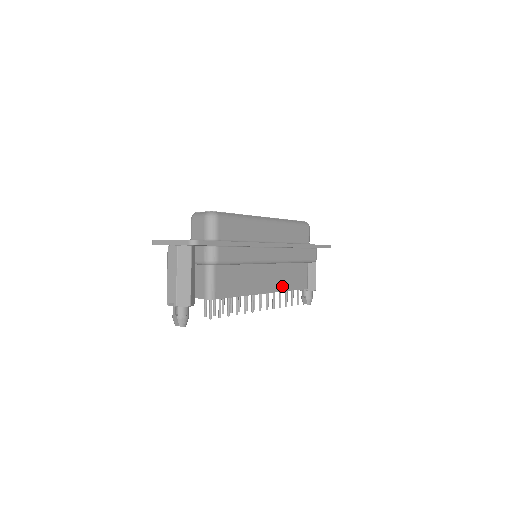
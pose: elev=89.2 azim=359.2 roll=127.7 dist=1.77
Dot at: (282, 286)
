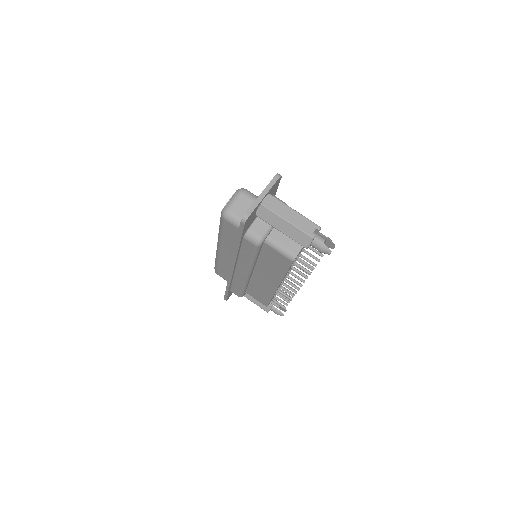
Dot at: occluded
